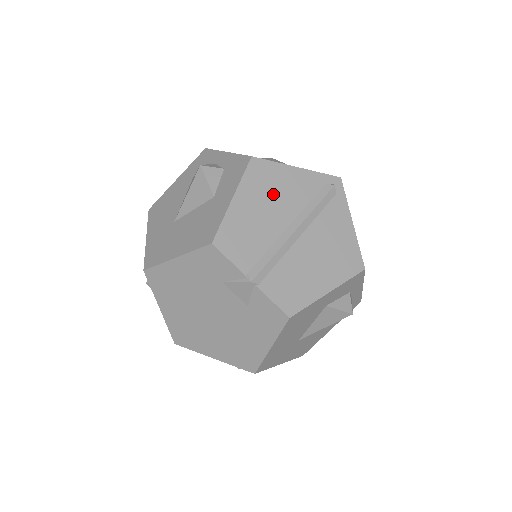
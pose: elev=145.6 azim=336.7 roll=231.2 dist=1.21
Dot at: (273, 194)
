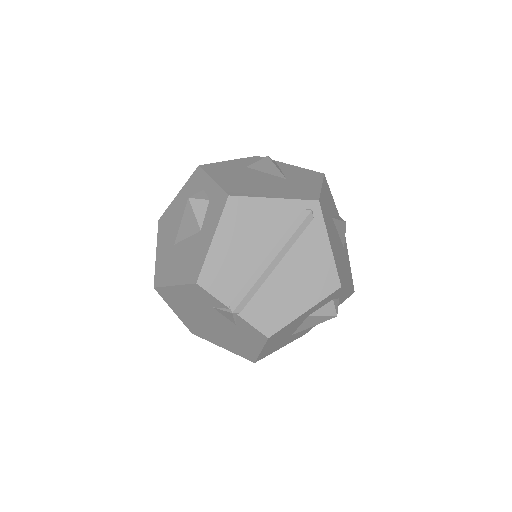
Dot at: (250, 229)
